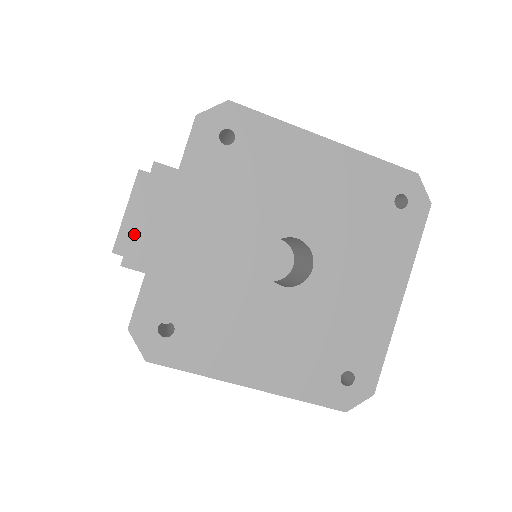
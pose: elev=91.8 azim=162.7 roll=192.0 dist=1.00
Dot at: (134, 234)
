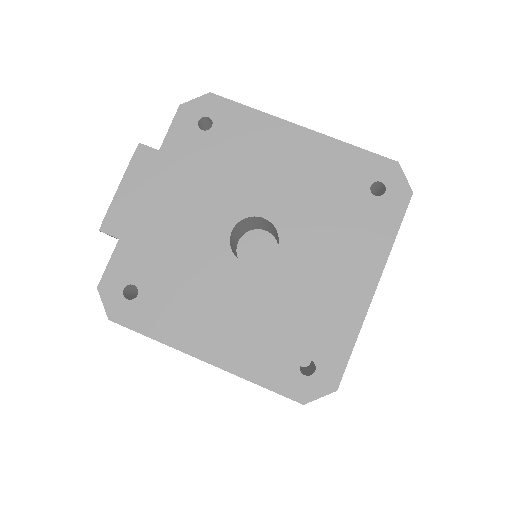
Dot at: (114, 204)
